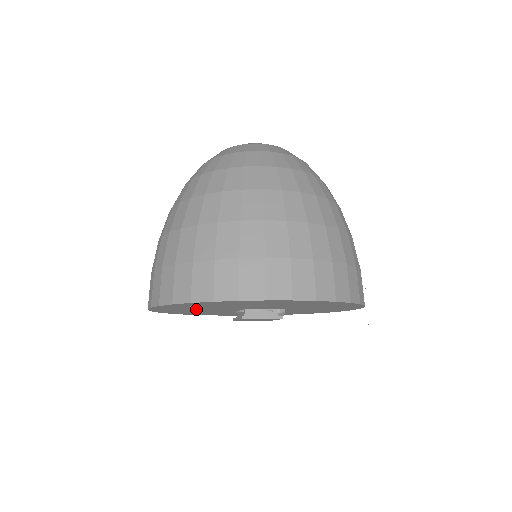
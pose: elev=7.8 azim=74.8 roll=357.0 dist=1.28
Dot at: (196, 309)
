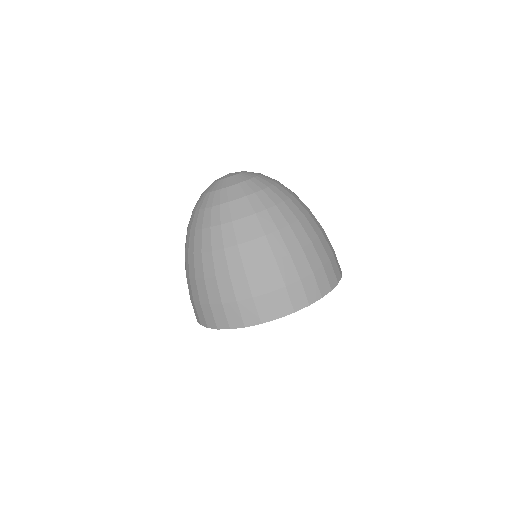
Dot at: occluded
